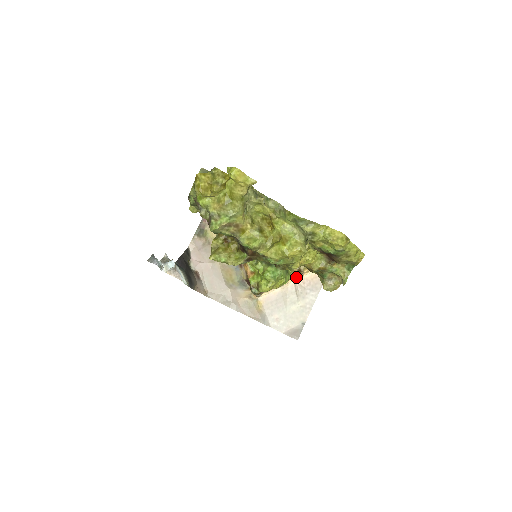
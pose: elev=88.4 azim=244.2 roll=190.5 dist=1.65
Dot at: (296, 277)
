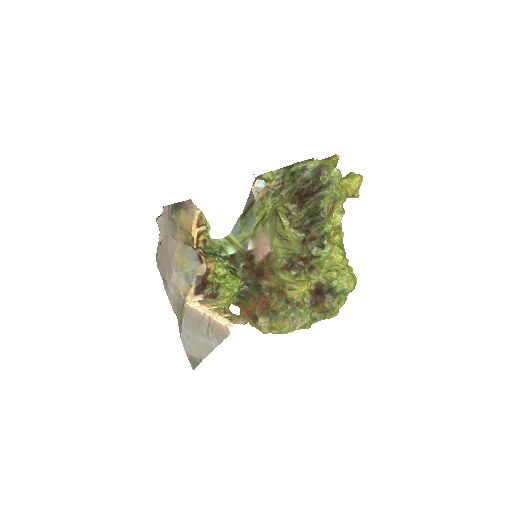
Dot at: (218, 314)
